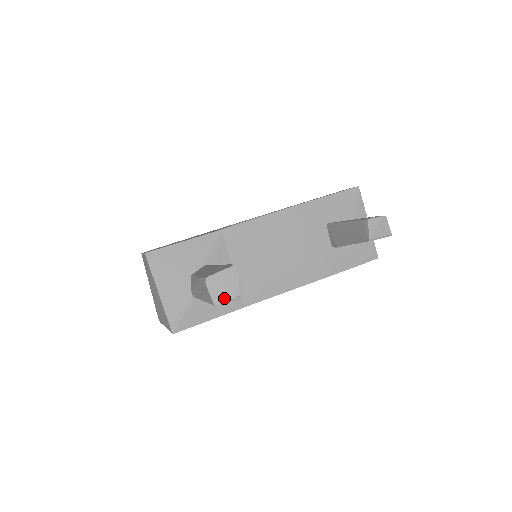
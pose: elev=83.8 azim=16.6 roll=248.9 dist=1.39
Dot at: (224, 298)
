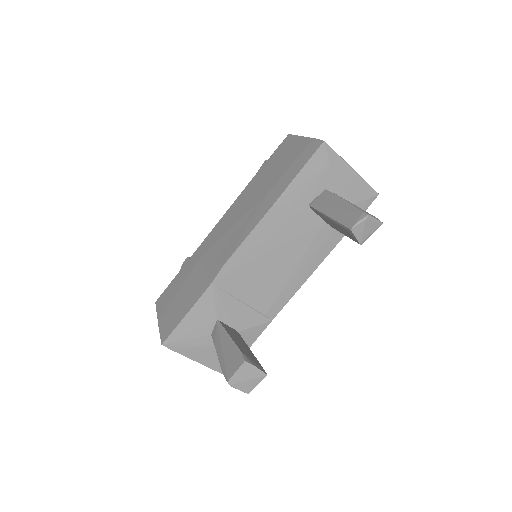
Dot at: (252, 386)
